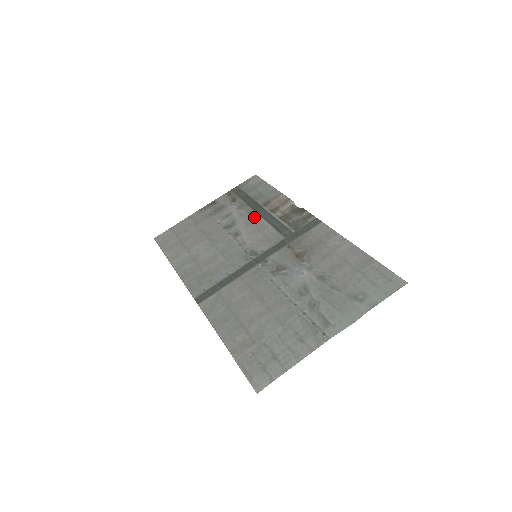
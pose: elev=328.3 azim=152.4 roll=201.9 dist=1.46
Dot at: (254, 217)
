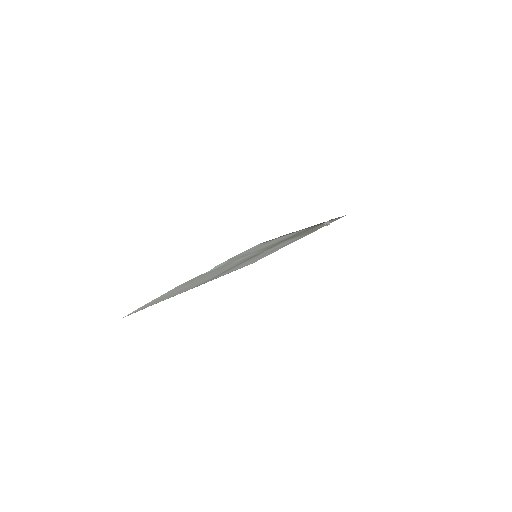
Dot at: occluded
